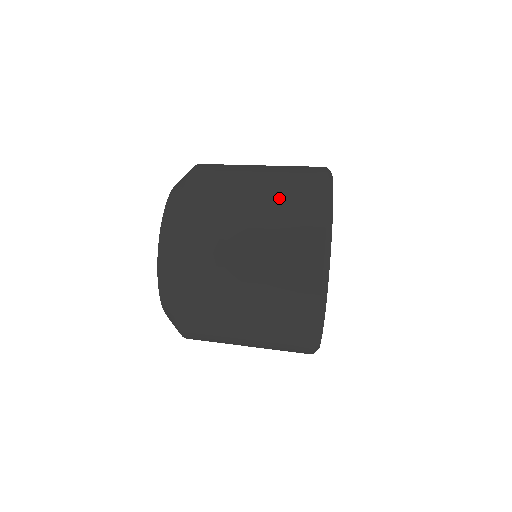
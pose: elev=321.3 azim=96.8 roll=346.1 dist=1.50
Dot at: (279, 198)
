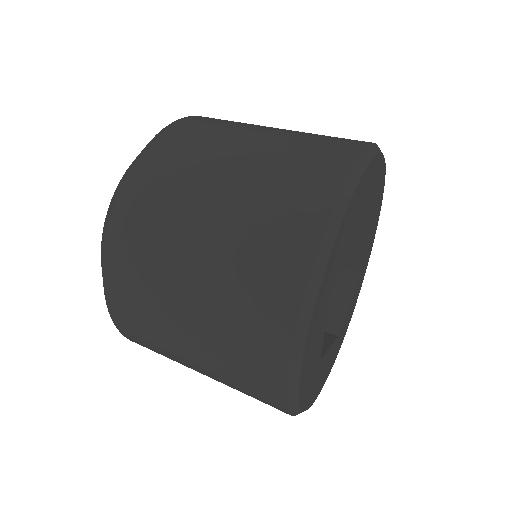
Dot at: (227, 291)
